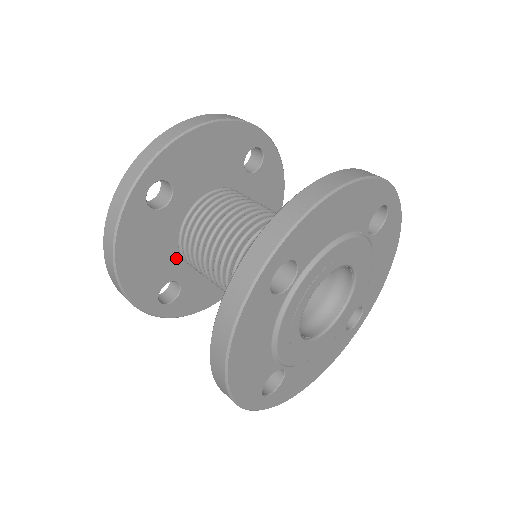
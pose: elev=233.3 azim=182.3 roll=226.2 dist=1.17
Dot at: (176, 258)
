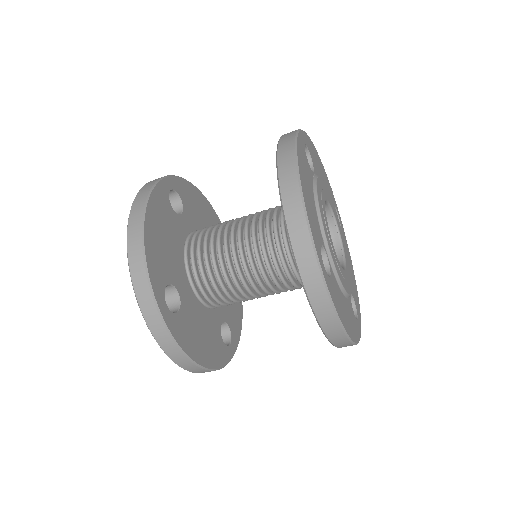
Dot at: (210, 314)
